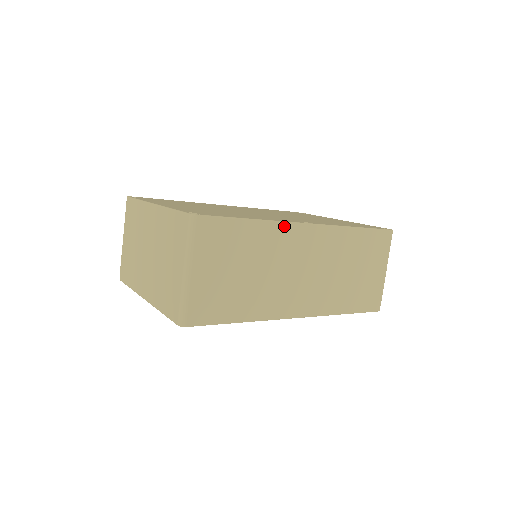
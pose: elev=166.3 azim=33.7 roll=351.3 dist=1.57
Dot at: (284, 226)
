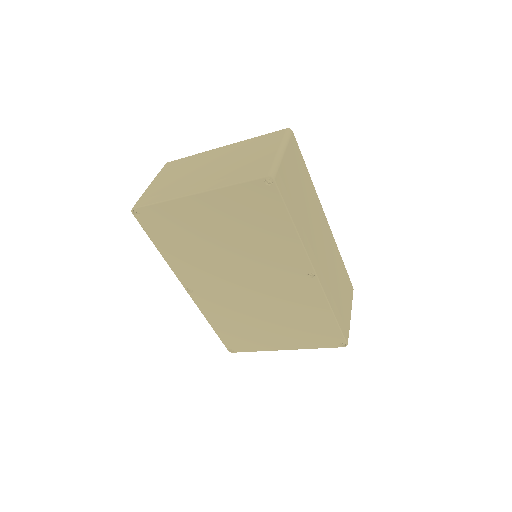
Dot at: (318, 201)
